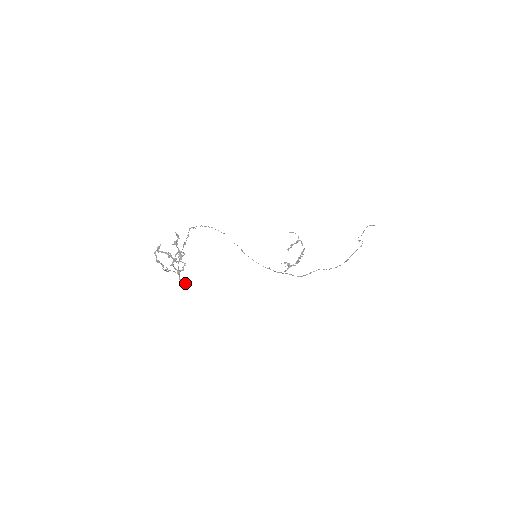
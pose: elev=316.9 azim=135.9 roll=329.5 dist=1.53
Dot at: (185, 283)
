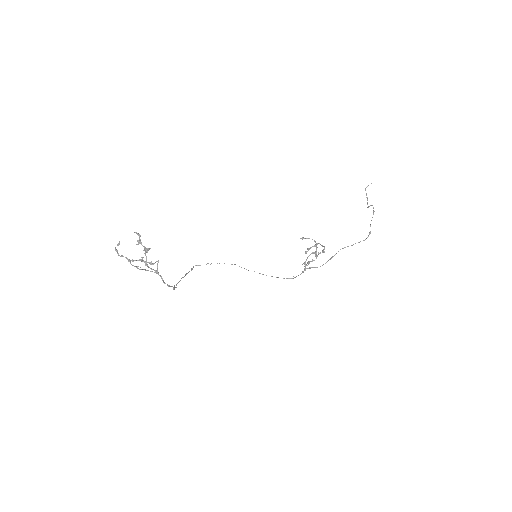
Dot at: occluded
